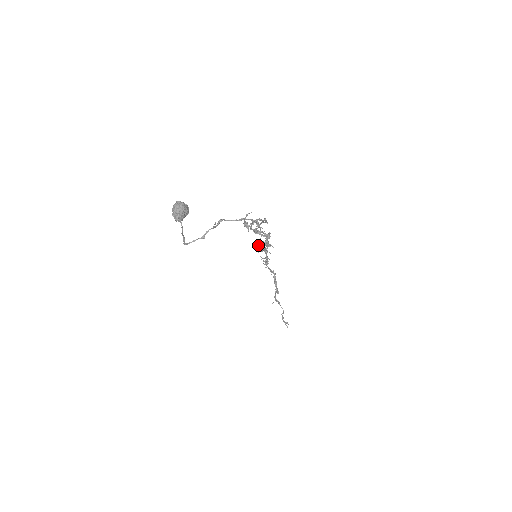
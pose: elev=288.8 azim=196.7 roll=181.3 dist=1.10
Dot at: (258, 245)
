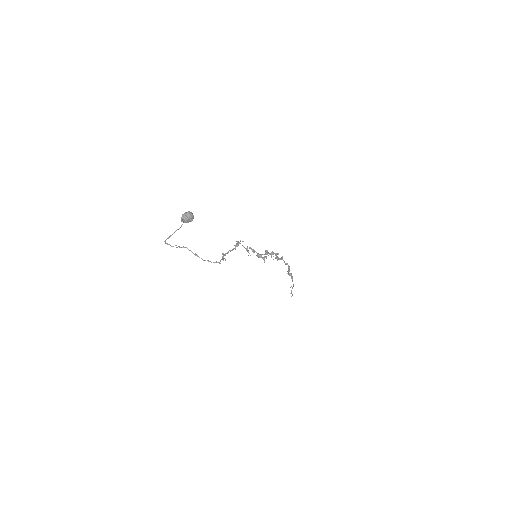
Dot at: (265, 251)
